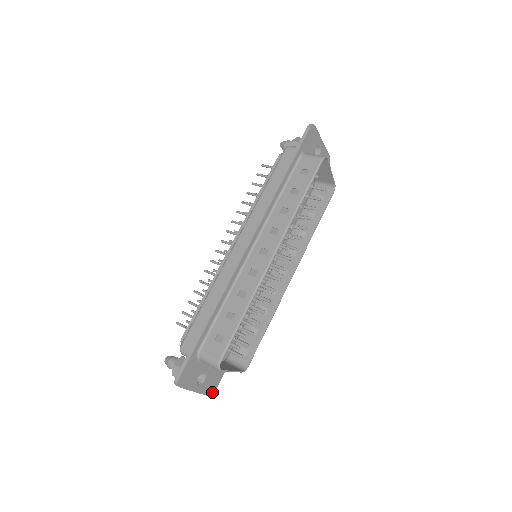
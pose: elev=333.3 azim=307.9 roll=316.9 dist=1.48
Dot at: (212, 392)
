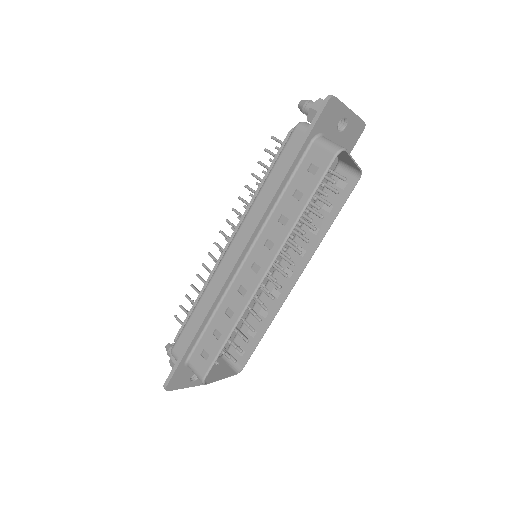
Dot at: occluded
